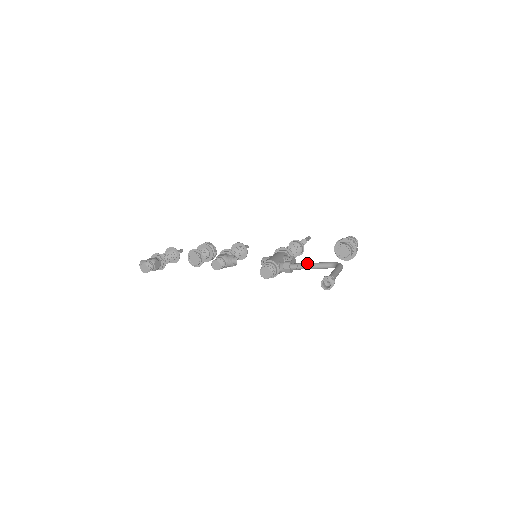
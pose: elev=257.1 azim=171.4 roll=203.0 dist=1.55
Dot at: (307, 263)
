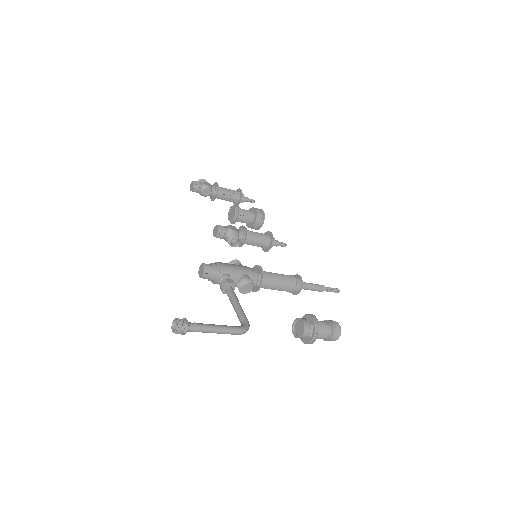
Dot at: (235, 299)
